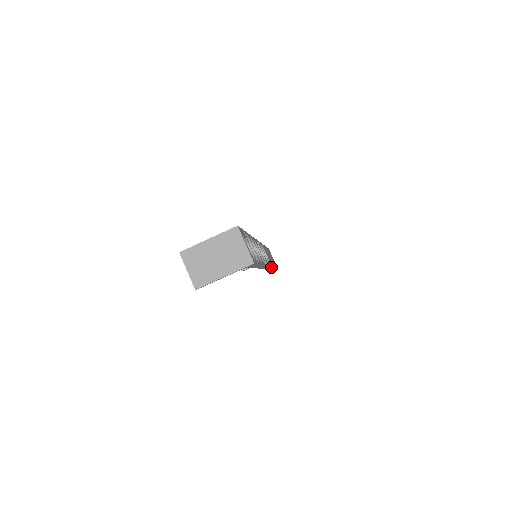
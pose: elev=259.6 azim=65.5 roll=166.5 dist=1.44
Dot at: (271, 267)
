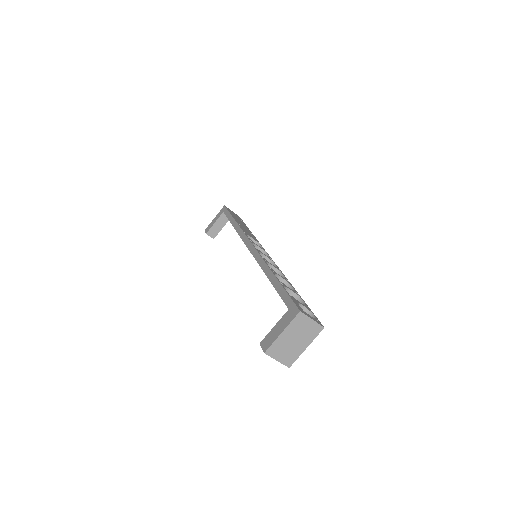
Dot at: occluded
